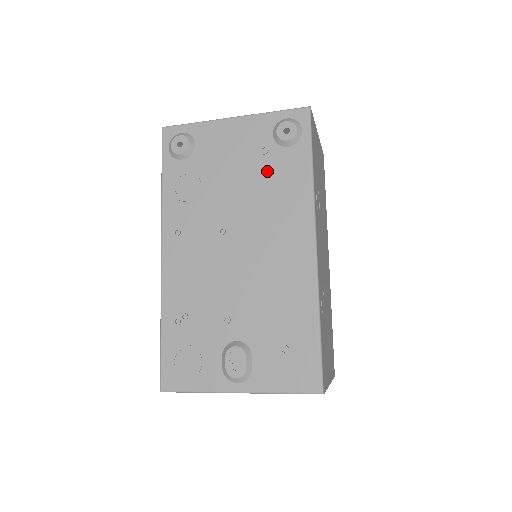
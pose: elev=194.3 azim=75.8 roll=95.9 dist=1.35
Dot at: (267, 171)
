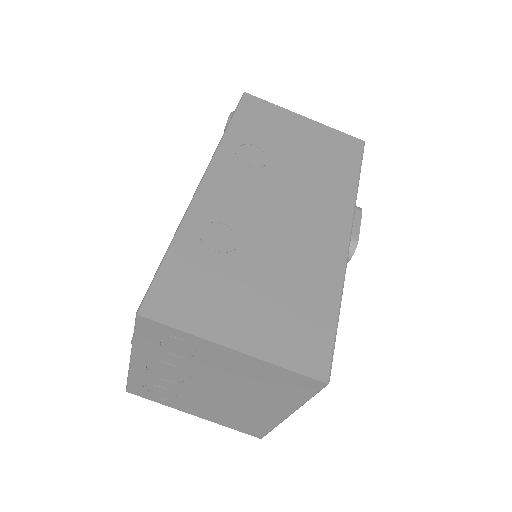
Dot at: occluded
